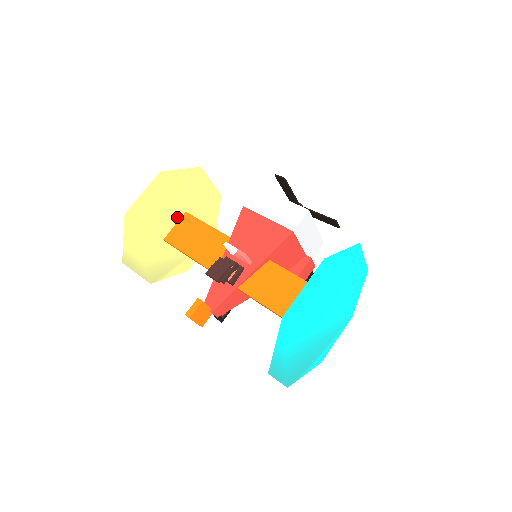
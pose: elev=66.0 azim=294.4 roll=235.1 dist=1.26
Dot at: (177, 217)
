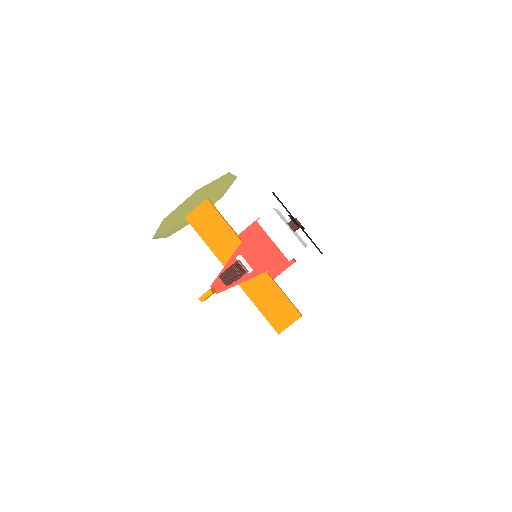
Dot at: (199, 202)
